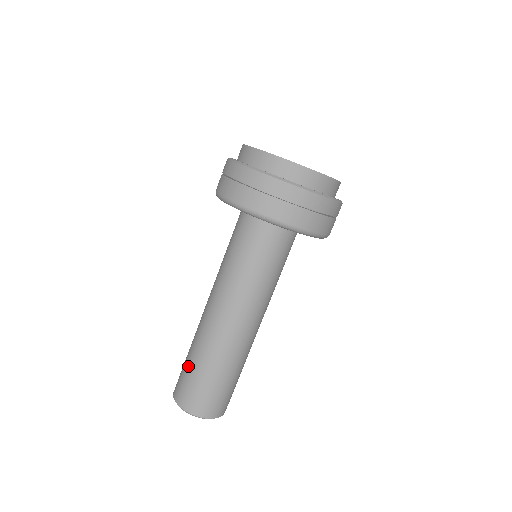
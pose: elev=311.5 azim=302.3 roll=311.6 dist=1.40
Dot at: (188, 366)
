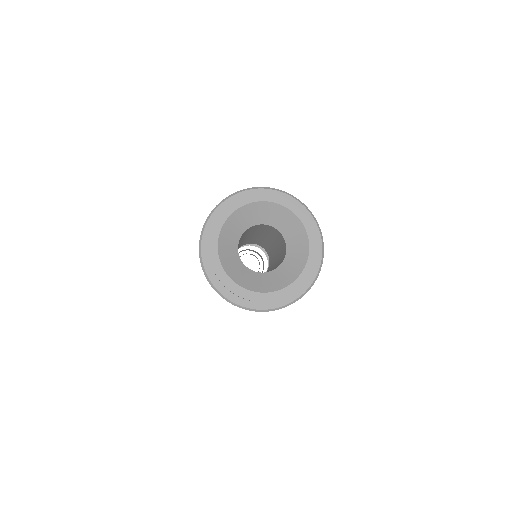
Dot at: occluded
